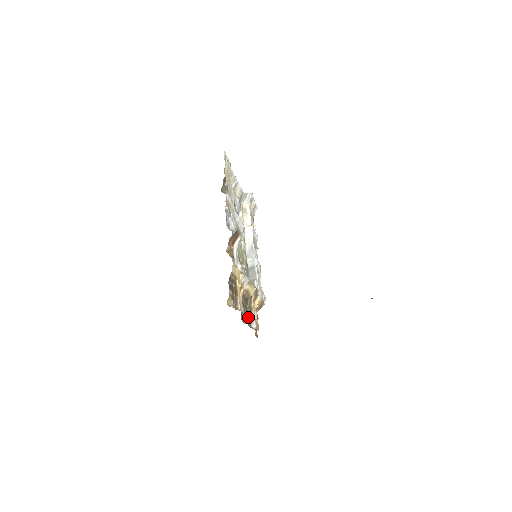
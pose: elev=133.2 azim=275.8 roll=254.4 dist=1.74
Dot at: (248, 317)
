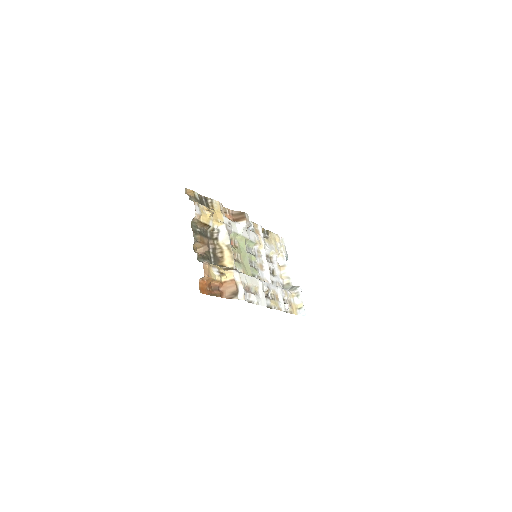
Dot at: (204, 259)
